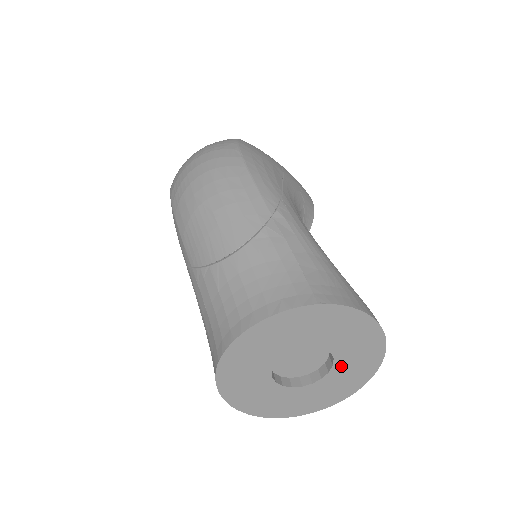
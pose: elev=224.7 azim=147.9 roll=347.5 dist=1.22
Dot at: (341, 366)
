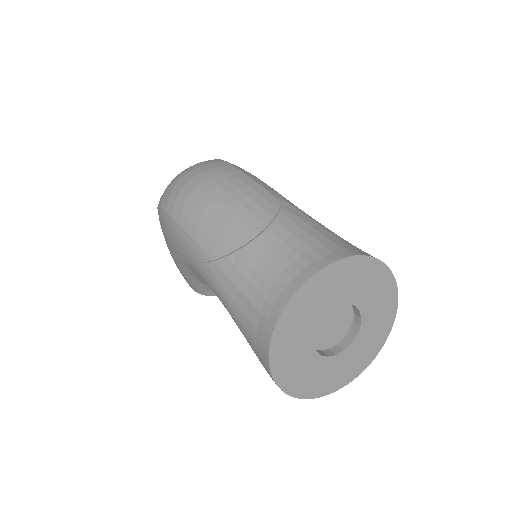
Dot at: (366, 327)
